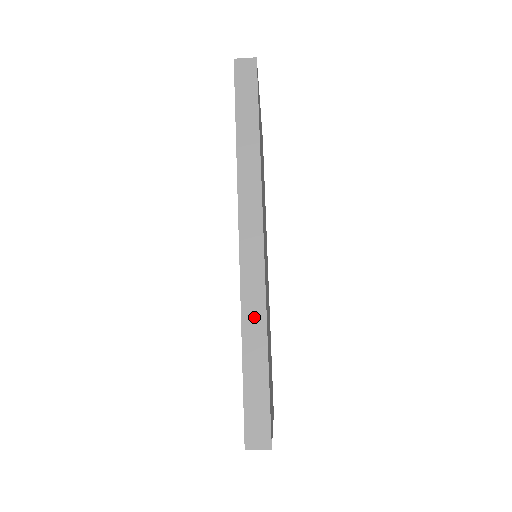
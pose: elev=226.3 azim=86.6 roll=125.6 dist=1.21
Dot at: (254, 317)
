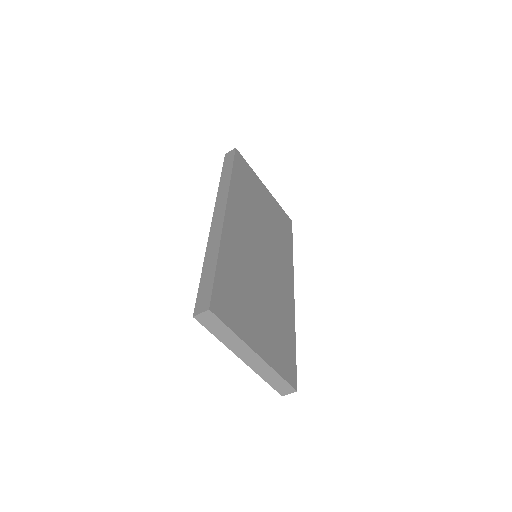
Dot at: (213, 247)
